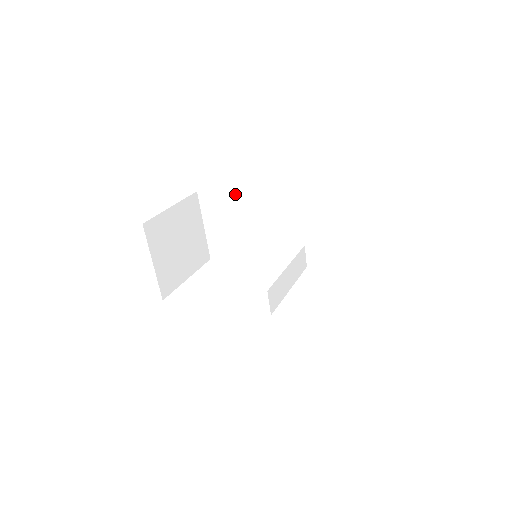
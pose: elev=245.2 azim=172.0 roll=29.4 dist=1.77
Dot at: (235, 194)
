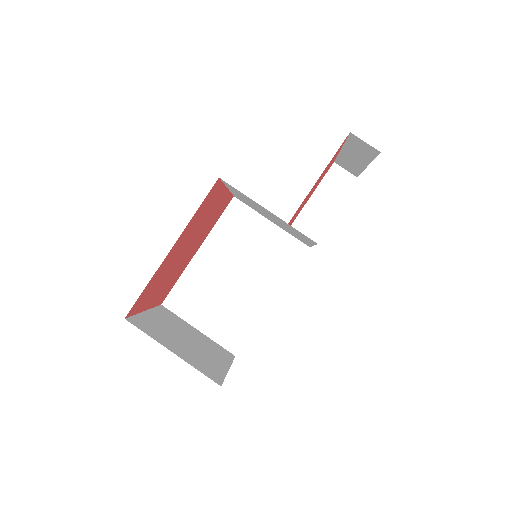
Dot at: (192, 264)
